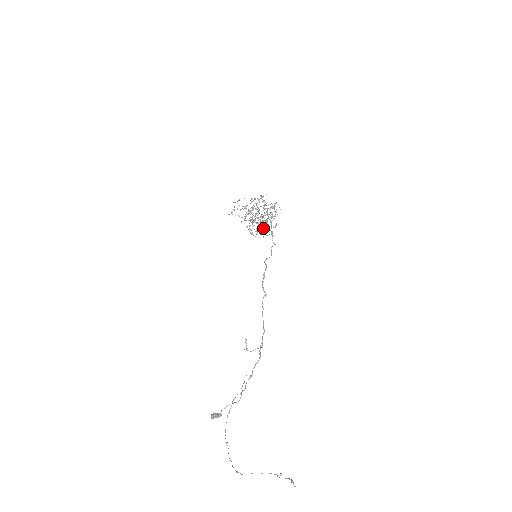
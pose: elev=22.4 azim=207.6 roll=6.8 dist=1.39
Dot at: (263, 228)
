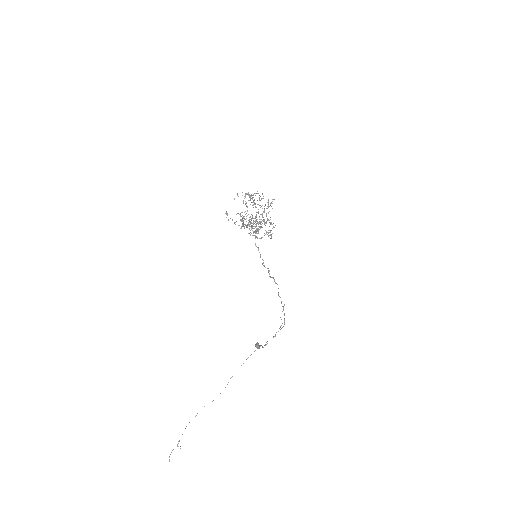
Dot at: occluded
